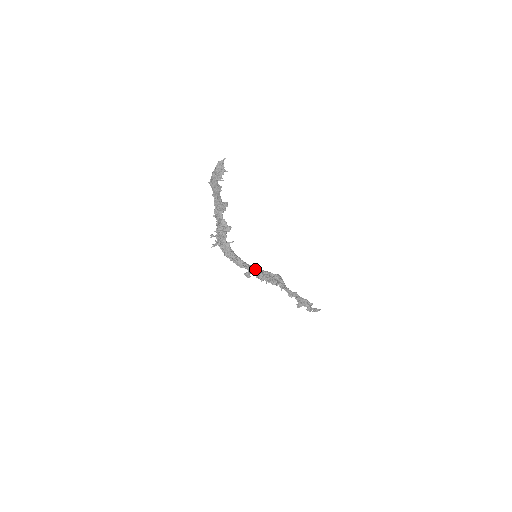
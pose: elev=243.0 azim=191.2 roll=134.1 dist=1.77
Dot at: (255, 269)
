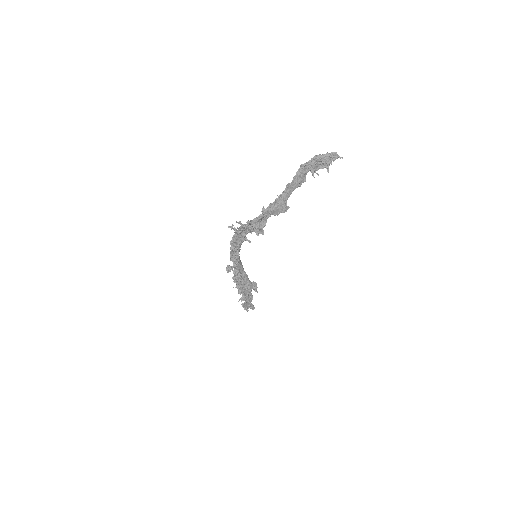
Dot at: (241, 270)
